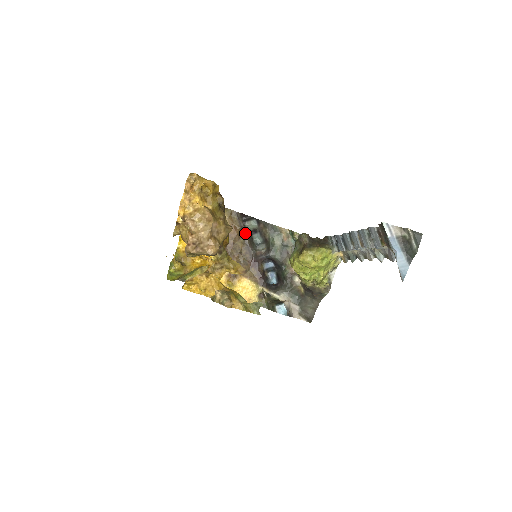
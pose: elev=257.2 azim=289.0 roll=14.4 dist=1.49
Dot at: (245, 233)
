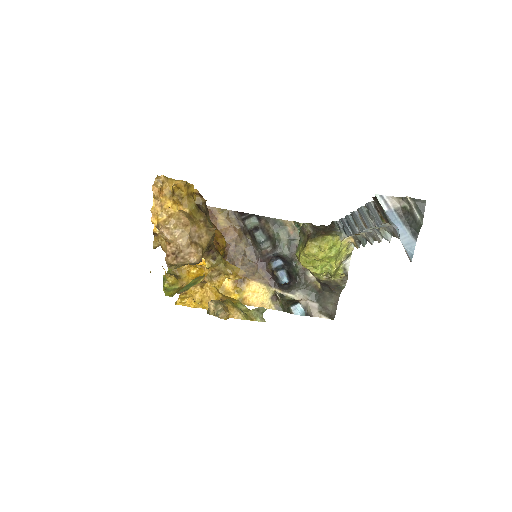
Dot at: (246, 232)
